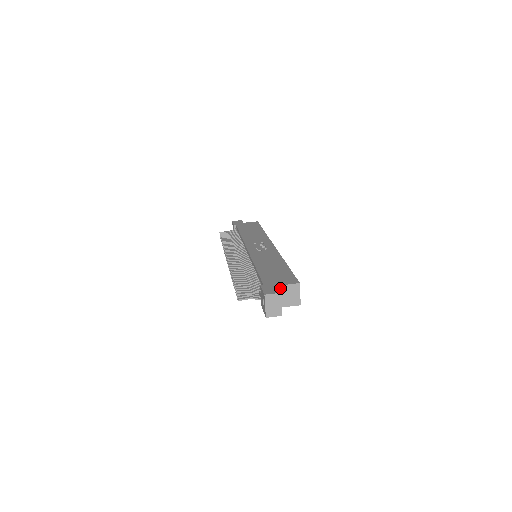
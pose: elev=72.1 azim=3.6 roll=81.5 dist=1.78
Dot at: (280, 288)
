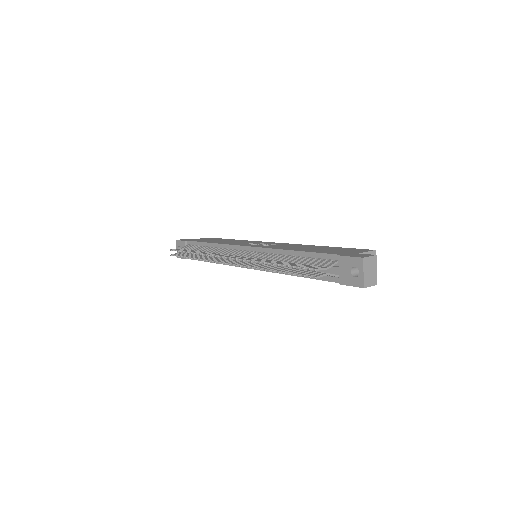
Dot at: occluded
